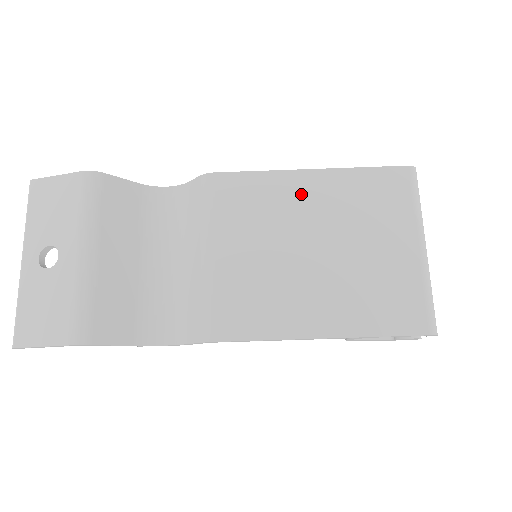
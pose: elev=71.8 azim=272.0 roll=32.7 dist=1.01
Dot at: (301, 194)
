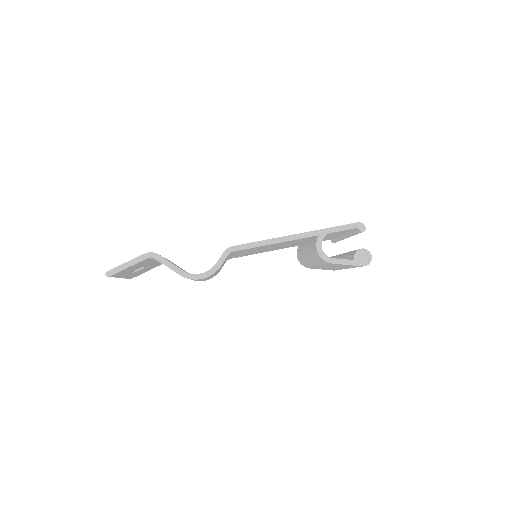
Dot at: occluded
